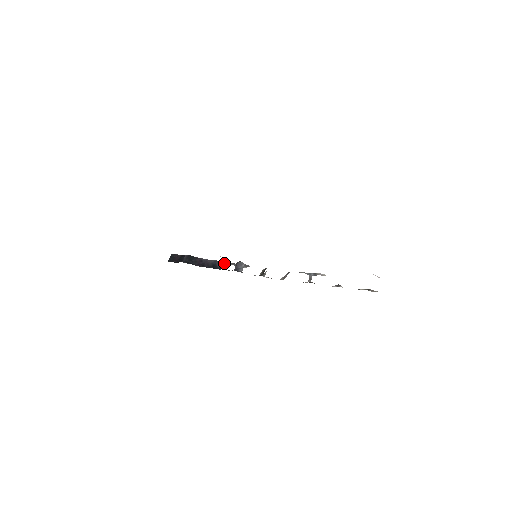
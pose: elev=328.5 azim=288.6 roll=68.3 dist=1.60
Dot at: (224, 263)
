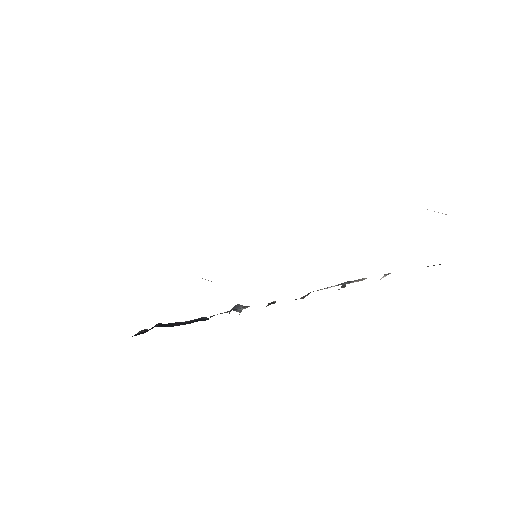
Dot at: (213, 315)
